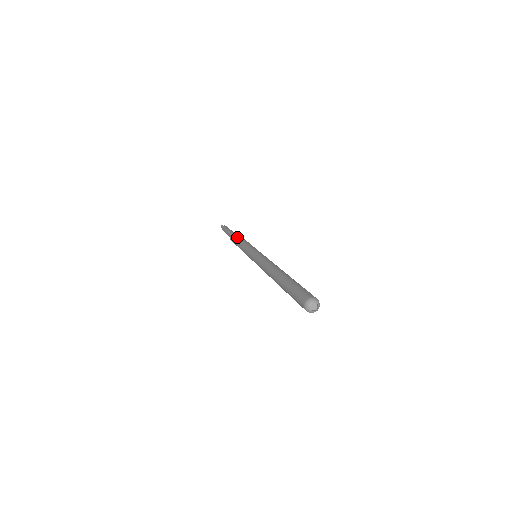
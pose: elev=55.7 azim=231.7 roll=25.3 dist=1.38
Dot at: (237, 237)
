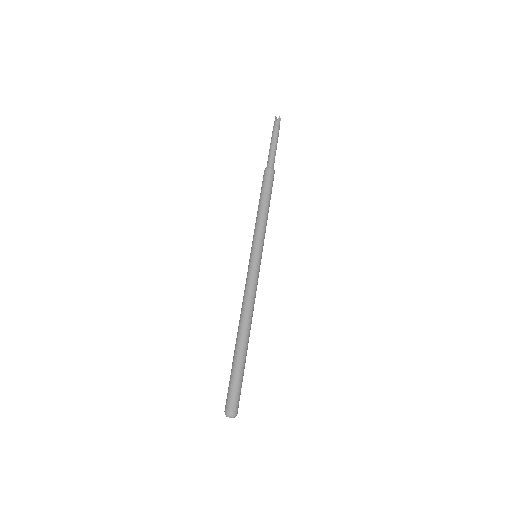
Dot at: (263, 190)
